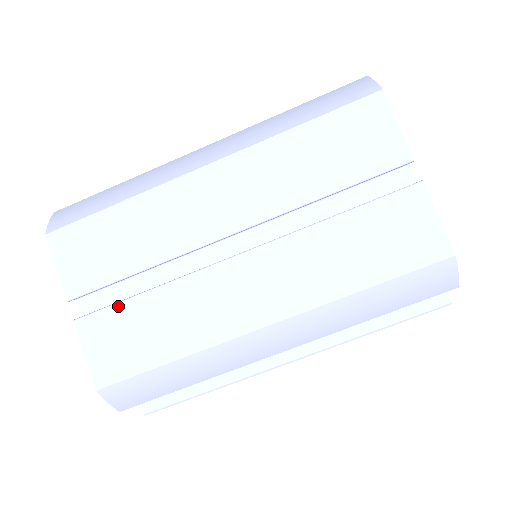
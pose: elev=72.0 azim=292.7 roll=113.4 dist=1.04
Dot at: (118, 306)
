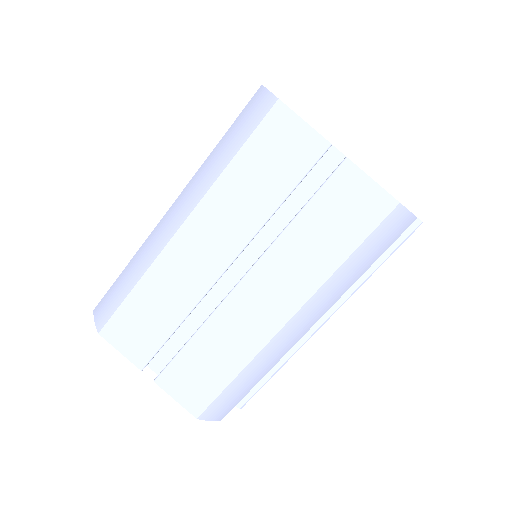
Dot at: (178, 357)
